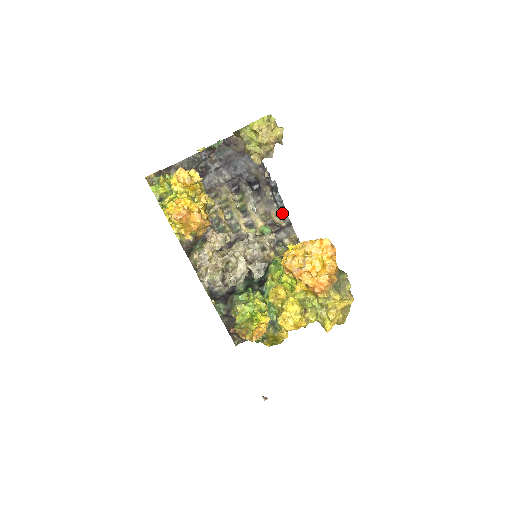
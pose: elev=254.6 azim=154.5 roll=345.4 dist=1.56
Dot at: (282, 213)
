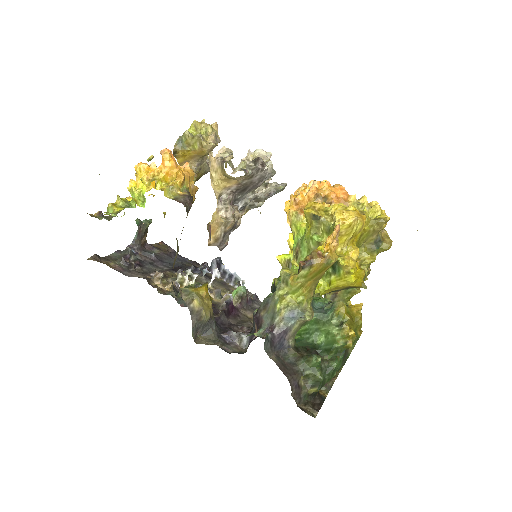
Dot at: occluded
